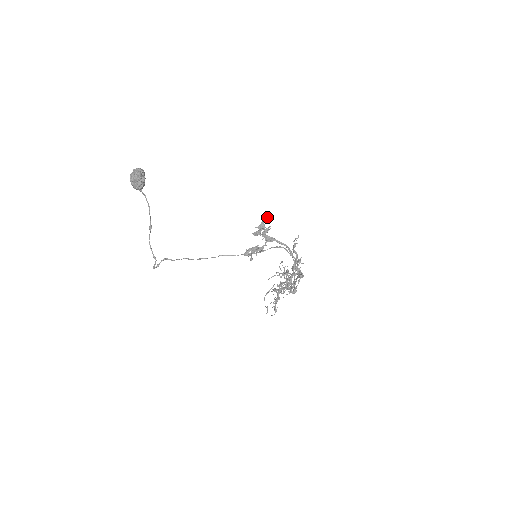
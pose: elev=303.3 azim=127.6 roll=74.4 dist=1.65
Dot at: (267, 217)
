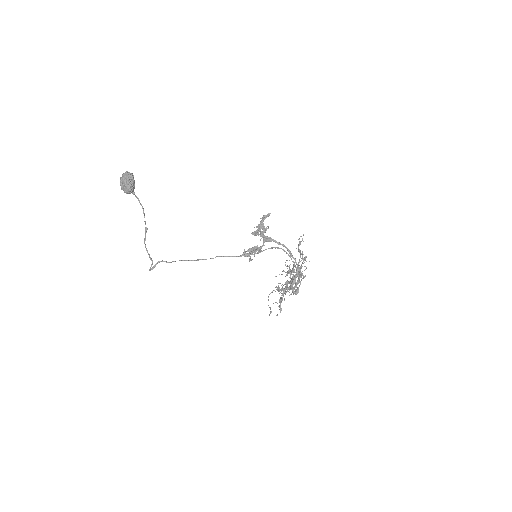
Dot at: (266, 216)
